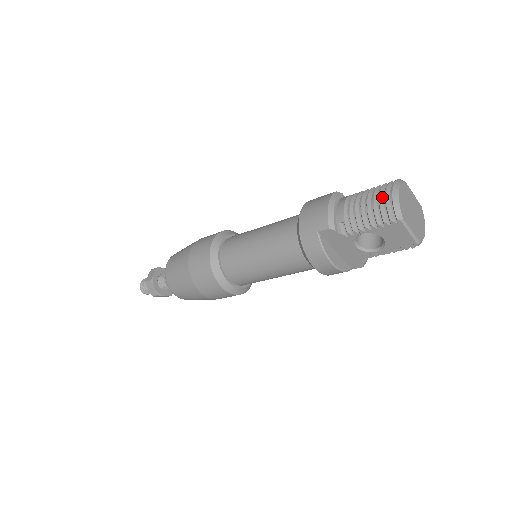
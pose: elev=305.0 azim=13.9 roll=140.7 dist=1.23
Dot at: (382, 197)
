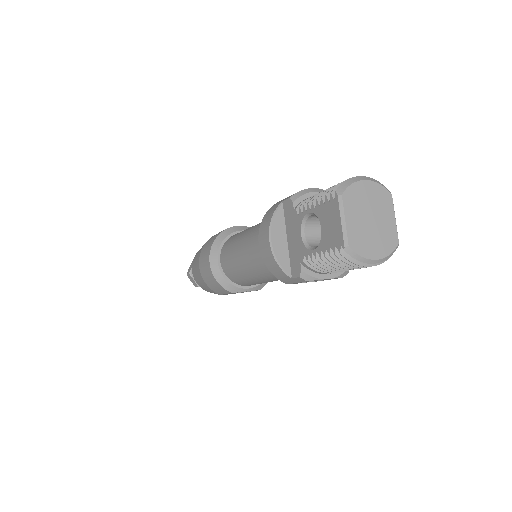
Dot at: occluded
